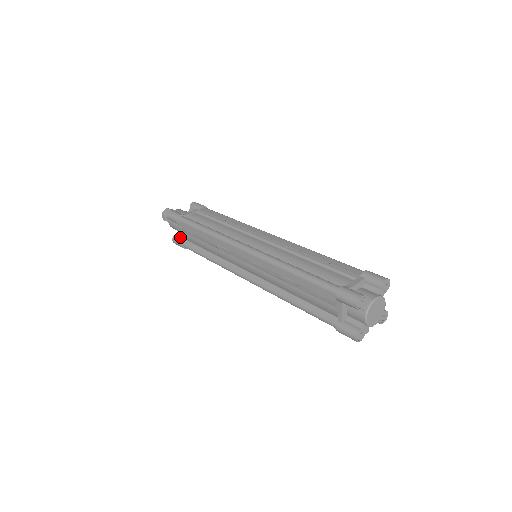
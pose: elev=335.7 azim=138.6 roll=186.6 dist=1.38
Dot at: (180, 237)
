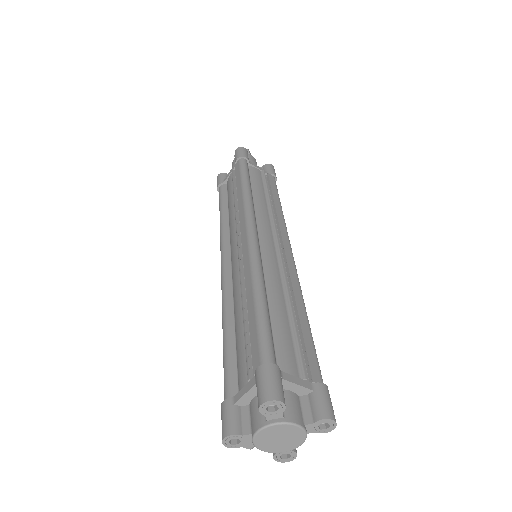
Dot at: occluded
